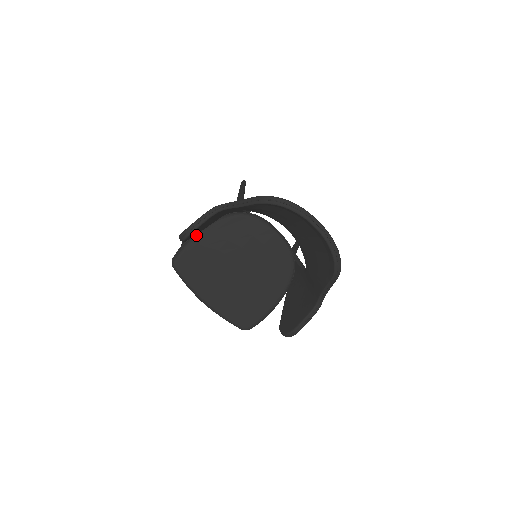
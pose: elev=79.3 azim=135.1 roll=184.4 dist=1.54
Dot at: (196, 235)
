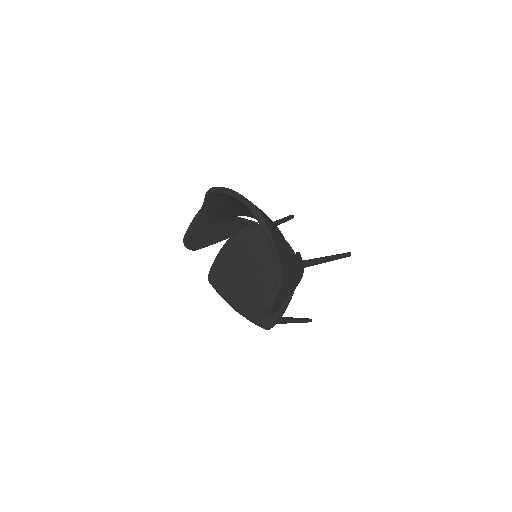
Dot at: (219, 251)
